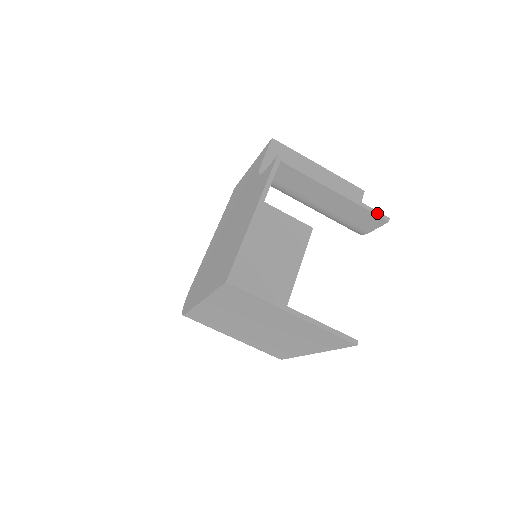
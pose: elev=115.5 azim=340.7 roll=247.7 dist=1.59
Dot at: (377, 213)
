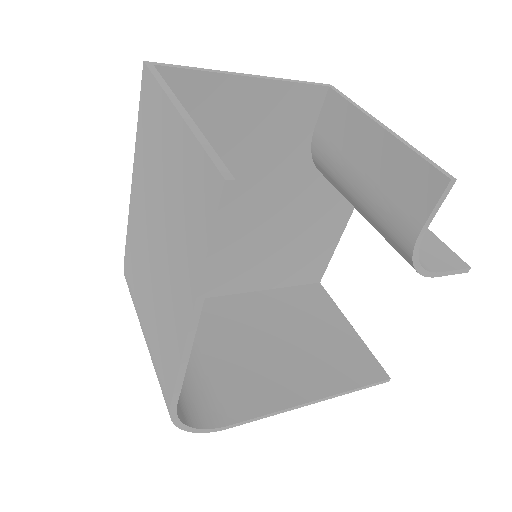
Dot at: (435, 165)
